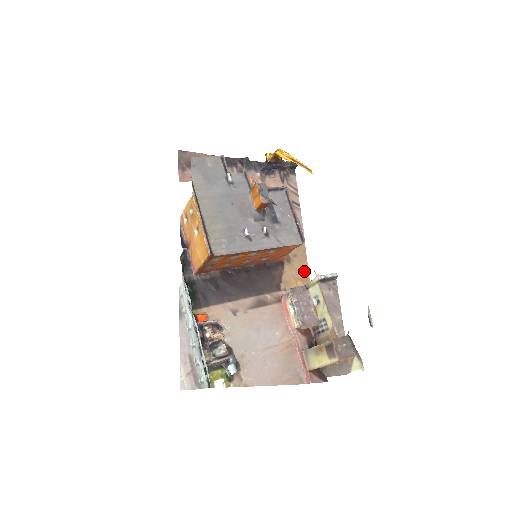
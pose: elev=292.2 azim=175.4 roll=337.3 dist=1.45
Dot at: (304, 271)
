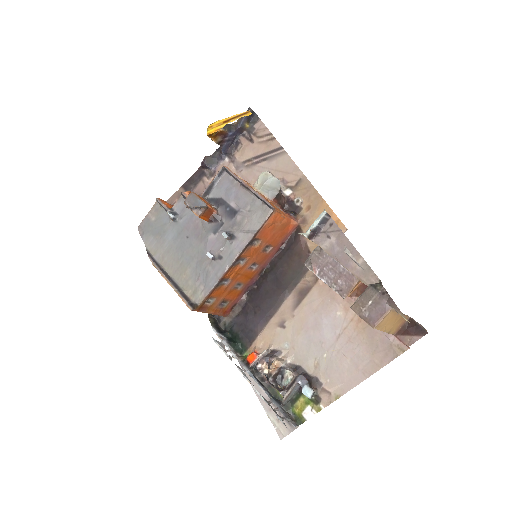
Dot at: occluded
